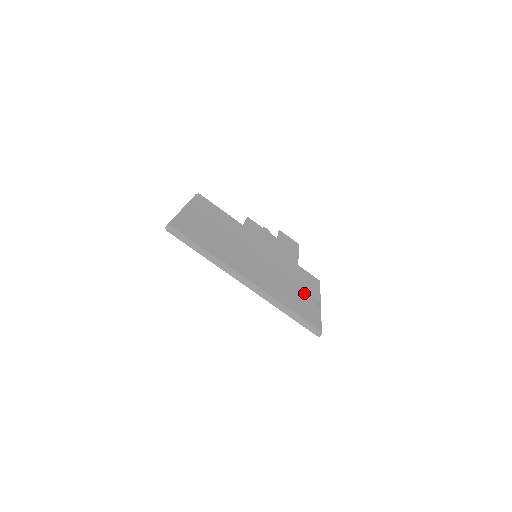
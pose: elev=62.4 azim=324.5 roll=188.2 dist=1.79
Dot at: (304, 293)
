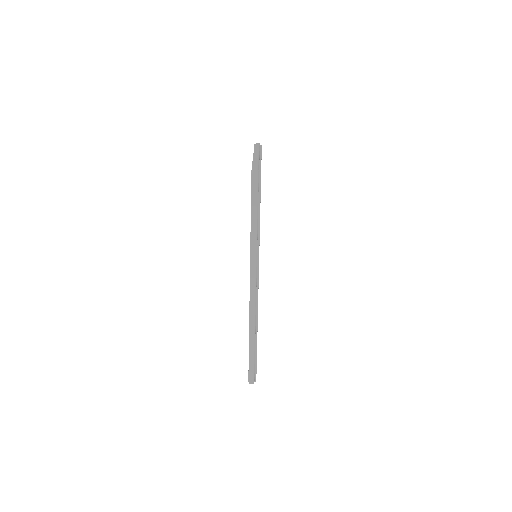
Dot at: occluded
